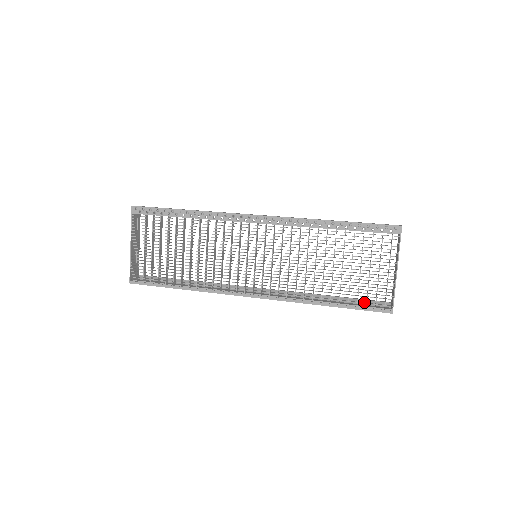
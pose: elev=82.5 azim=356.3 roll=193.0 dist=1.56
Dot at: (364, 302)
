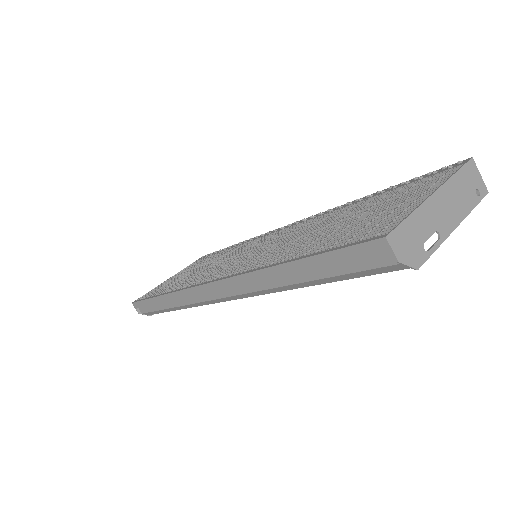
Dot at: (356, 273)
